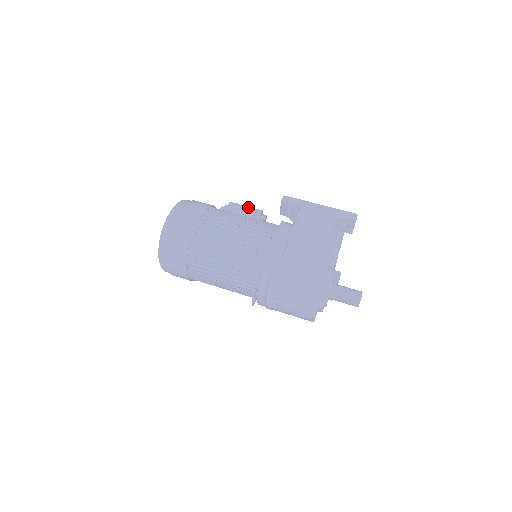
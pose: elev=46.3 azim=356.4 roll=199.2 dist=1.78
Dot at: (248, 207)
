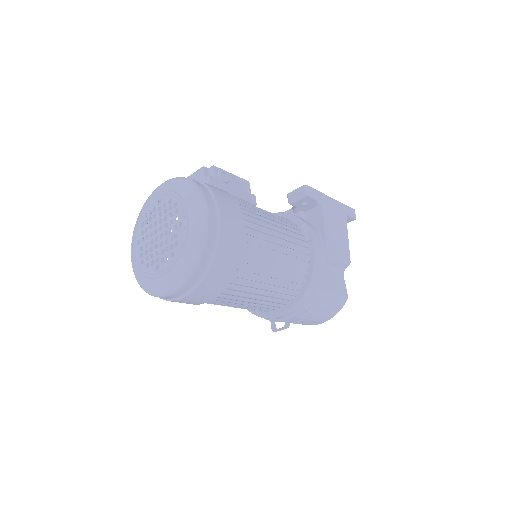
Dot at: (235, 176)
